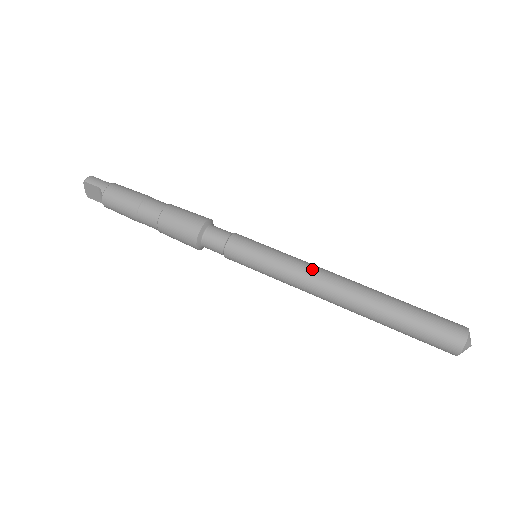
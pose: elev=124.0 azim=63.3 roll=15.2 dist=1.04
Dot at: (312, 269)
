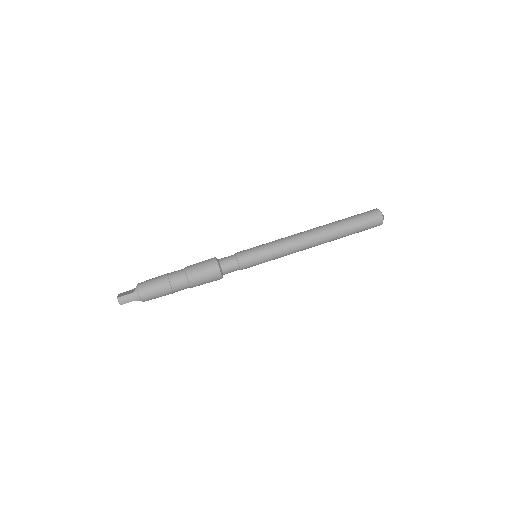
Dot at: (294, 246)
